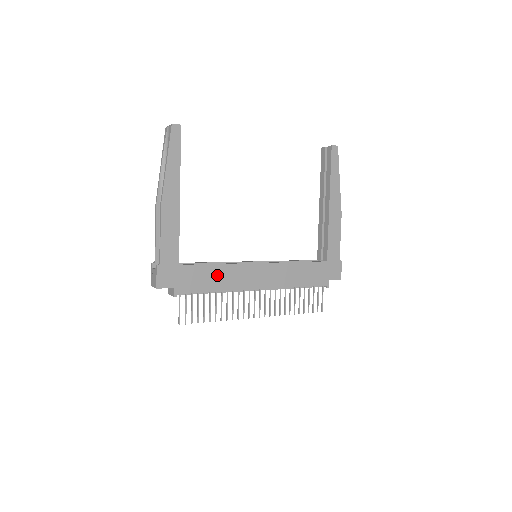
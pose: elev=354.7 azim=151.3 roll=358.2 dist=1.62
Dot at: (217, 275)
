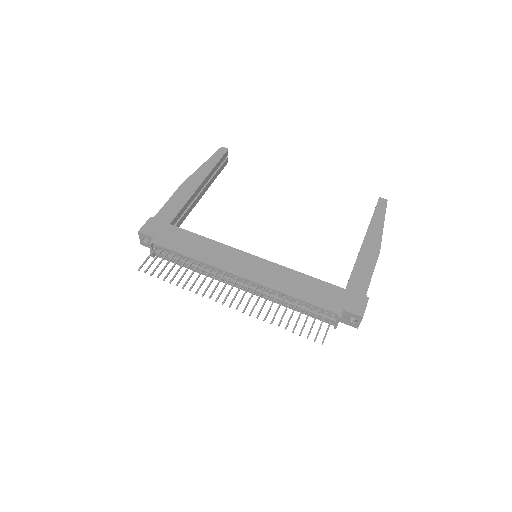
Dot at: (201, 246)
